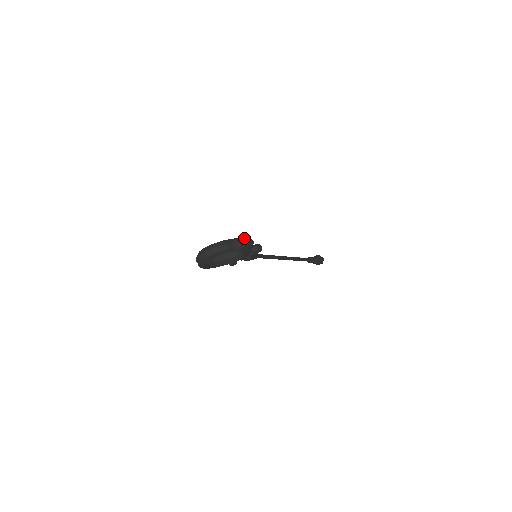
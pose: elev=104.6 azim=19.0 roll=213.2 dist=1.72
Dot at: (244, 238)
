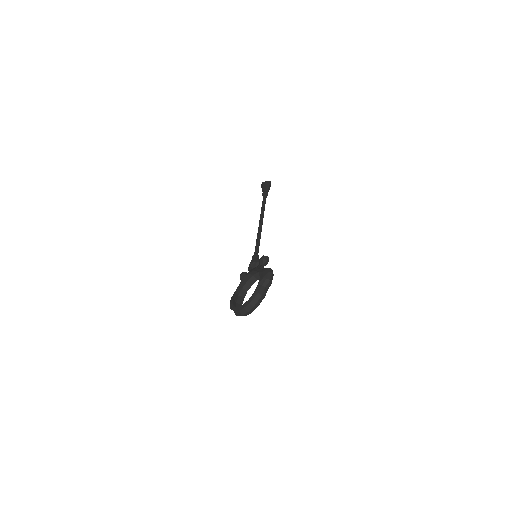
Dot at: (268, 276)
